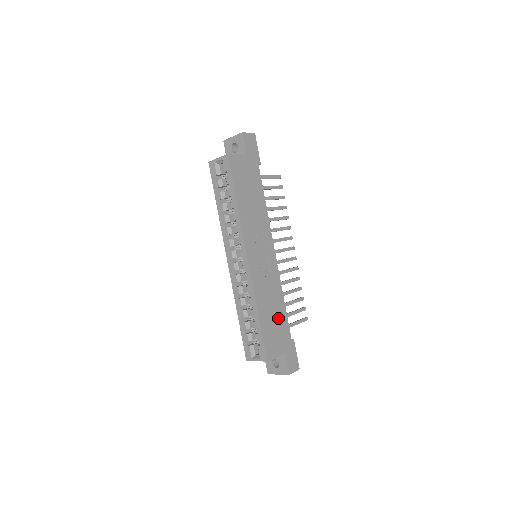
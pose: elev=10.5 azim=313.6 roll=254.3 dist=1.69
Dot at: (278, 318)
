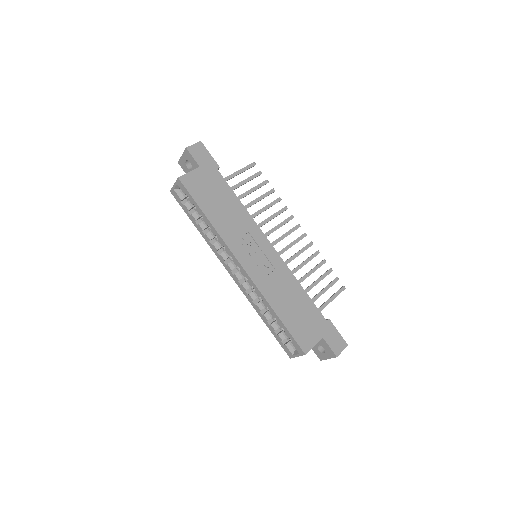
Dot at: (301, 307)
